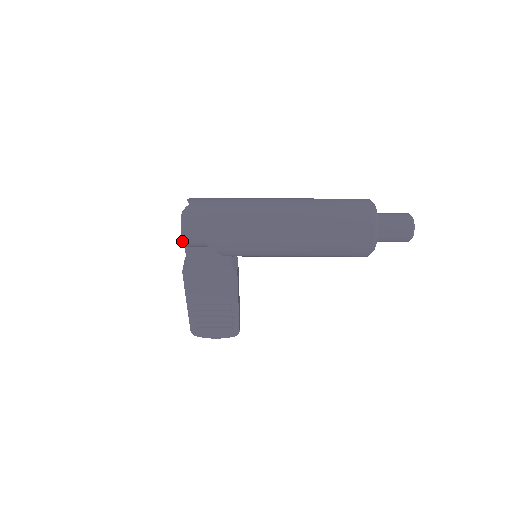
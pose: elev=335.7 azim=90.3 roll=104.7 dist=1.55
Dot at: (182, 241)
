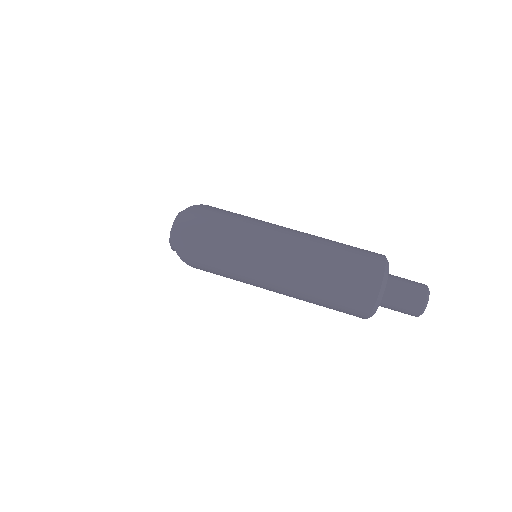
Dot at: occluded
